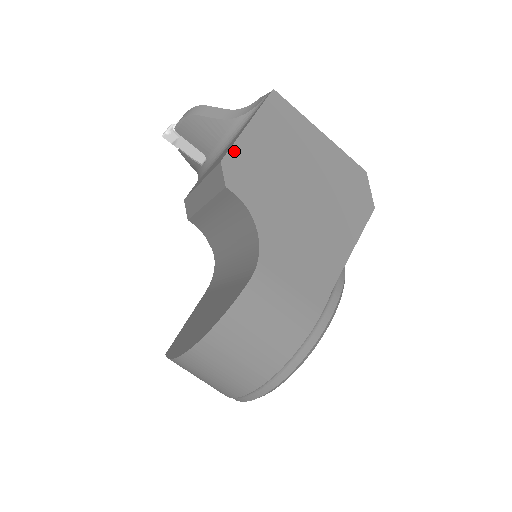
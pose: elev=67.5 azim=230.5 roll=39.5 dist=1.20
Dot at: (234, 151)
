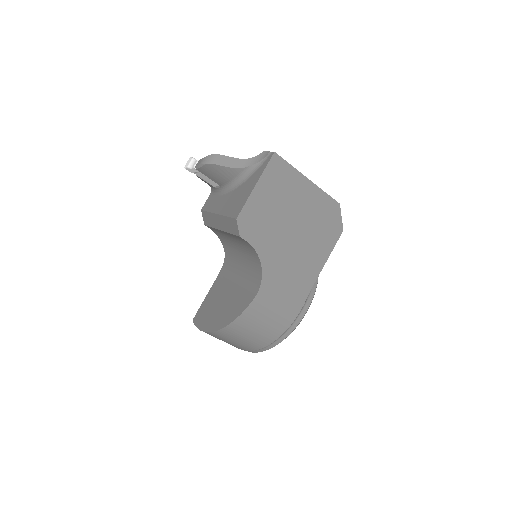
Dot at: (246, 209)
